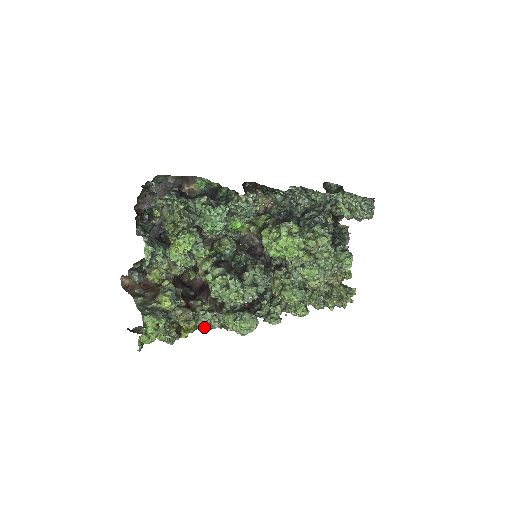
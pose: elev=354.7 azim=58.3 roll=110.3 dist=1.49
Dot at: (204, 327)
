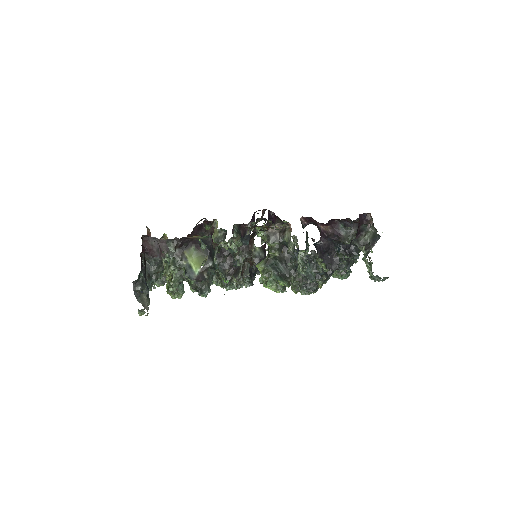
Dot at: occluded
